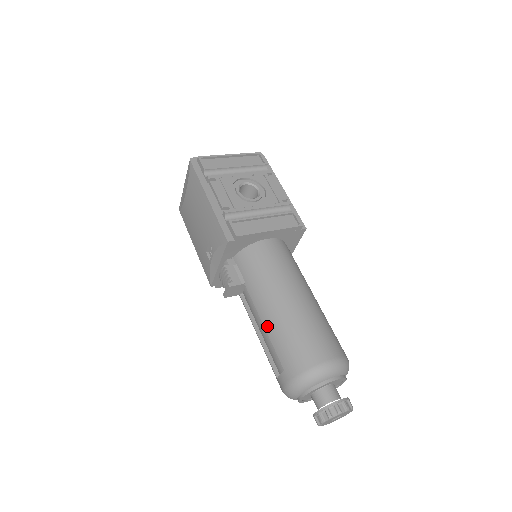
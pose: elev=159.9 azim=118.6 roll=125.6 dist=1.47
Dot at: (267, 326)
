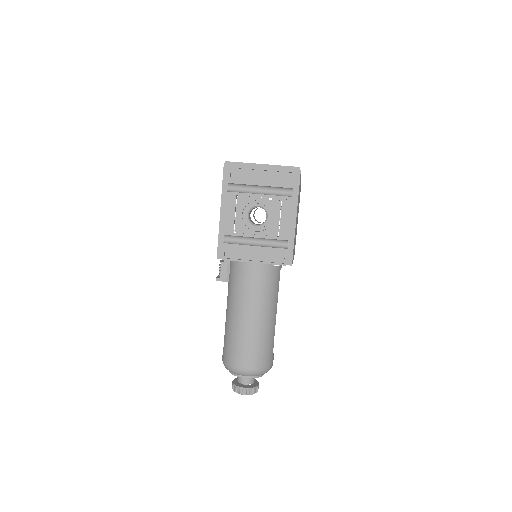
Dot at: (226, 321)
